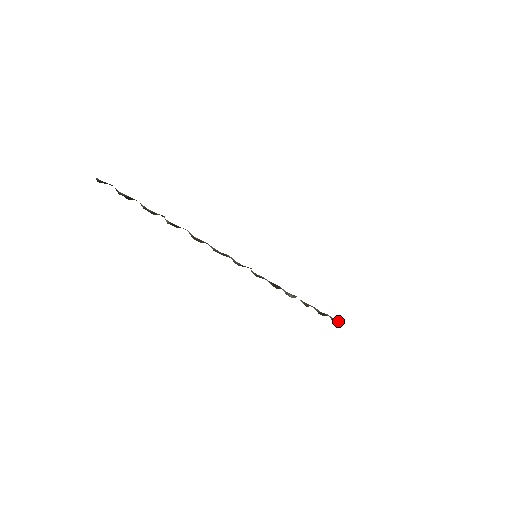
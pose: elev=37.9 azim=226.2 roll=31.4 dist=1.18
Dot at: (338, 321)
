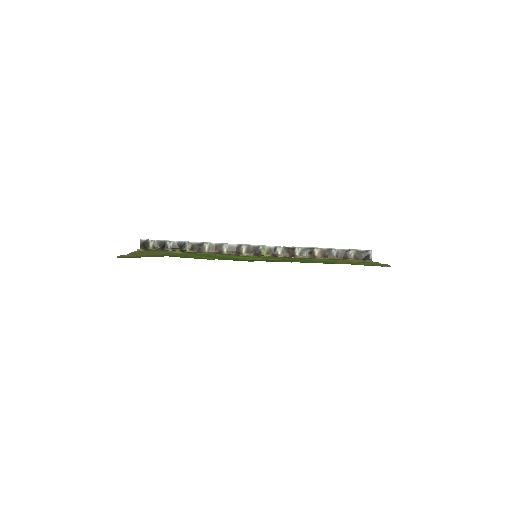
Dot at: (365, 253)
